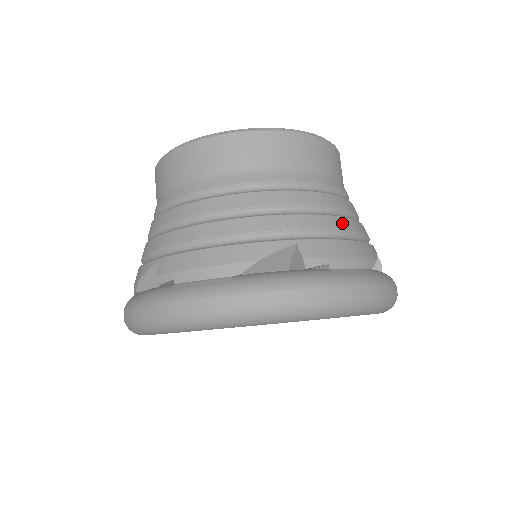
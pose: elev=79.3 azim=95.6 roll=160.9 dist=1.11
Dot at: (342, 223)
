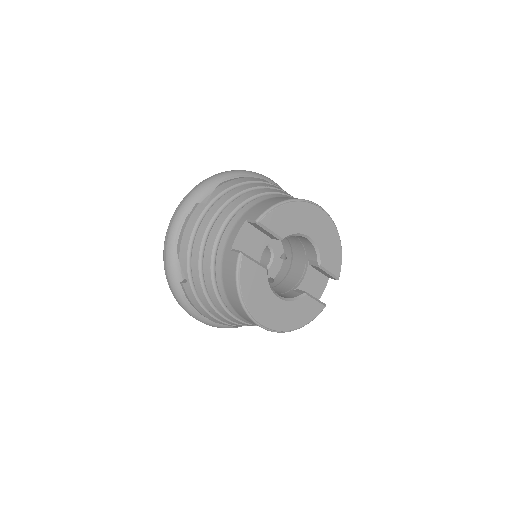
Dot at: occluded
